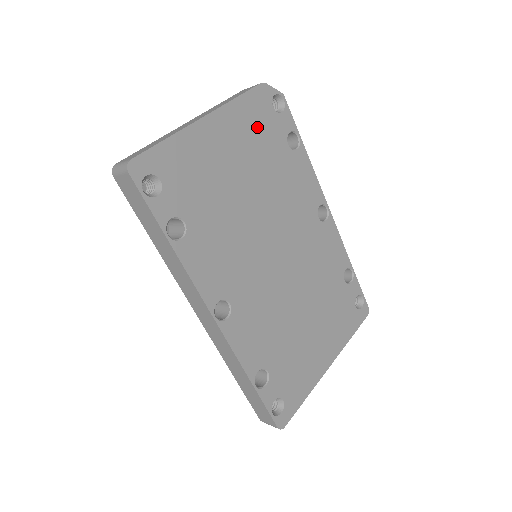
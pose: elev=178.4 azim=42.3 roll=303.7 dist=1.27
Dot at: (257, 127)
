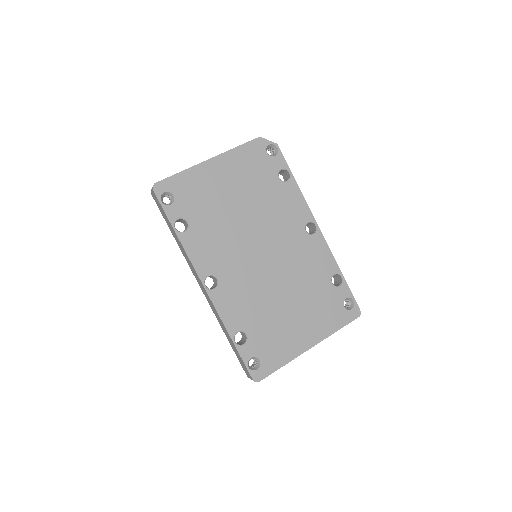
Dot at: (252, 166)
